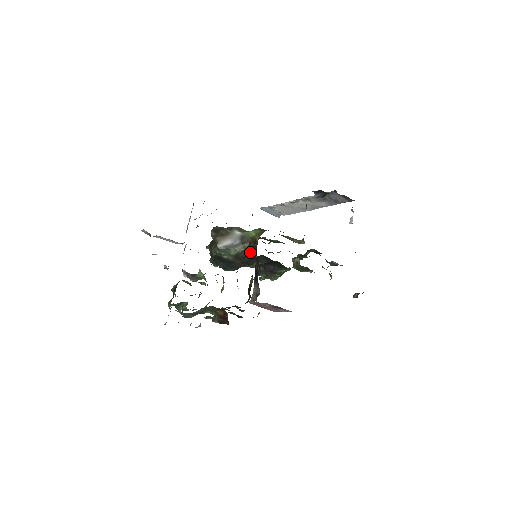
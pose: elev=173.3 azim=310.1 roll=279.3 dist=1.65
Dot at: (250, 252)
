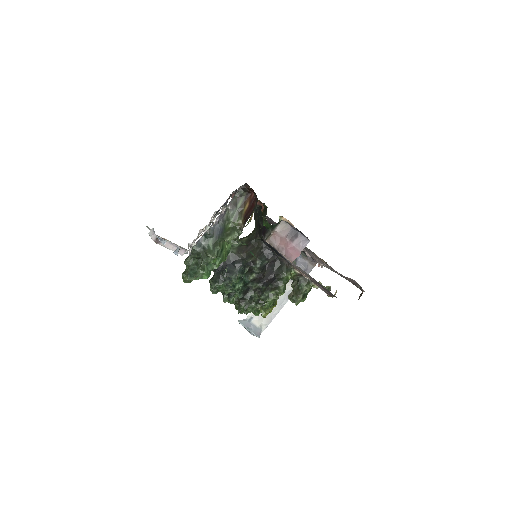
Dot at: (251, 241)
